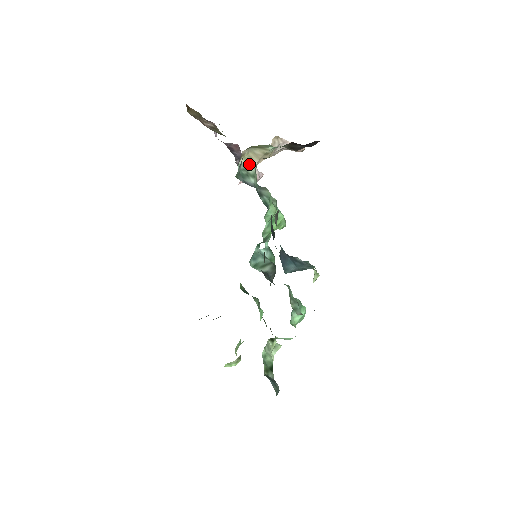
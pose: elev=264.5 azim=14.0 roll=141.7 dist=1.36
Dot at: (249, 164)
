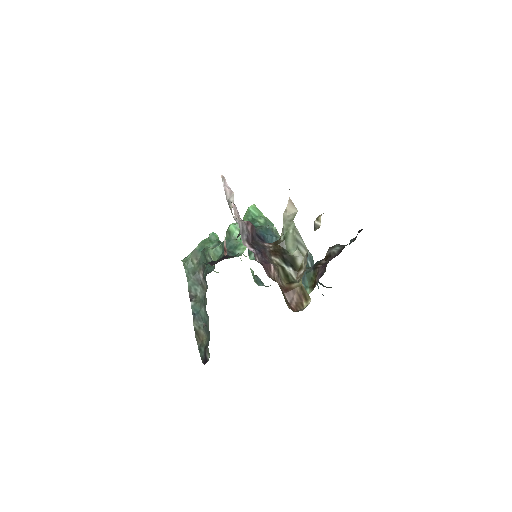
Dot at: occluded
